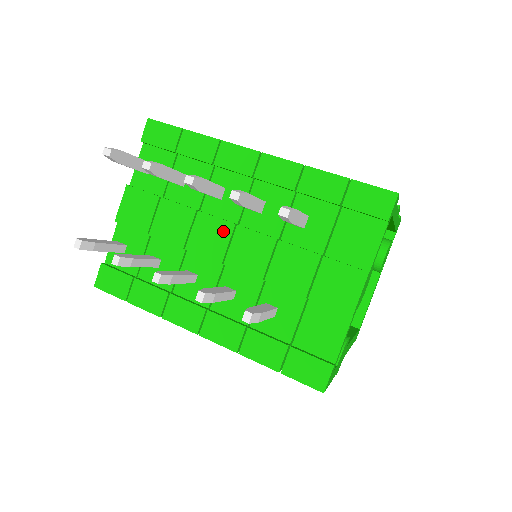
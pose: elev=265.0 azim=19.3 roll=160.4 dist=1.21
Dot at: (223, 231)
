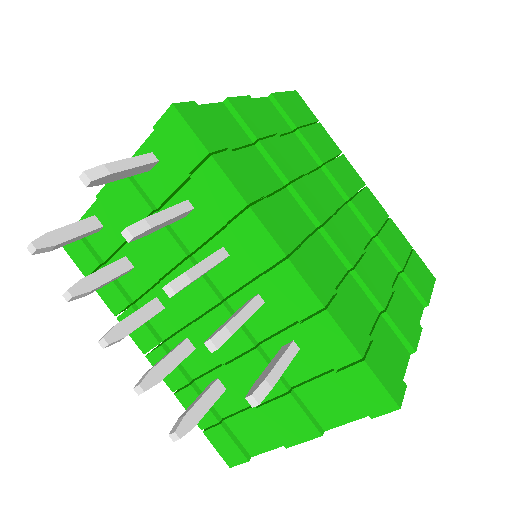
Dot at: (205, 297)
